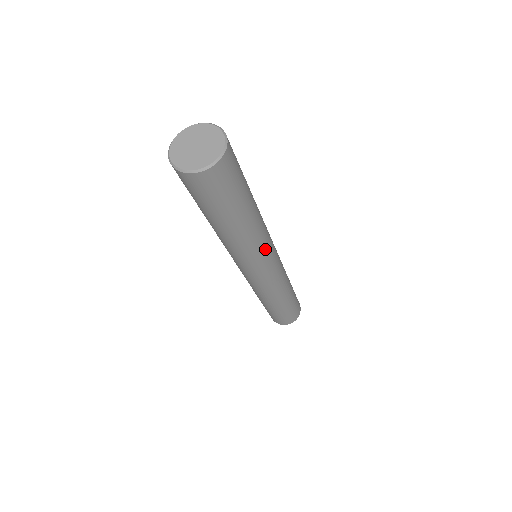
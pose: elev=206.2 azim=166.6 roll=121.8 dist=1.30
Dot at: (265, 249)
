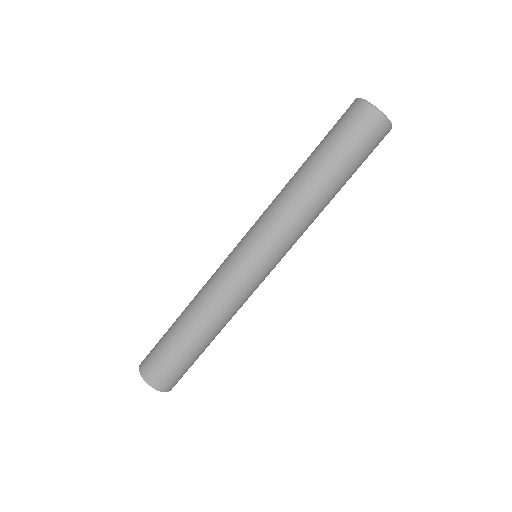
Dot at: occluded
